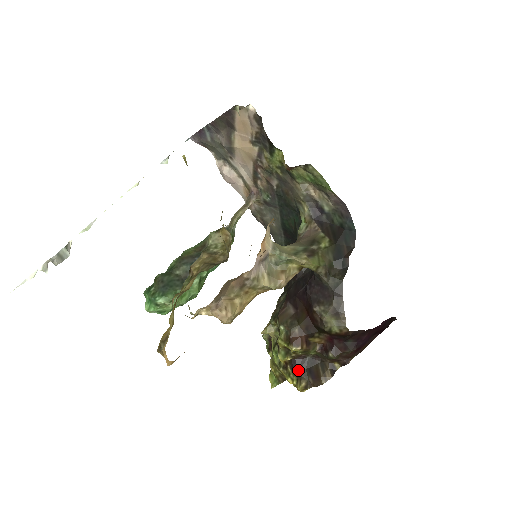
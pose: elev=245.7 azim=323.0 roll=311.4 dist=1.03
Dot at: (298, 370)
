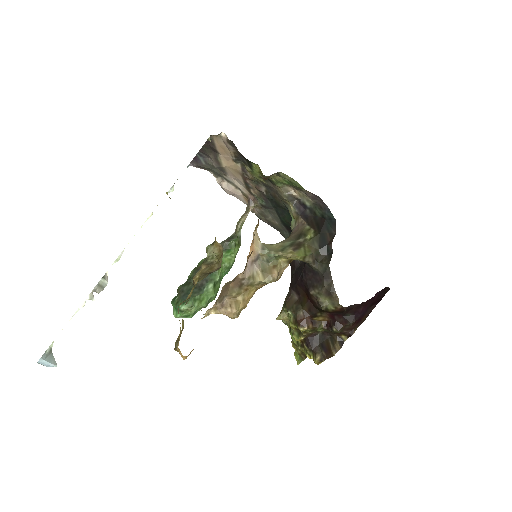
Dot at: (312, 346)
